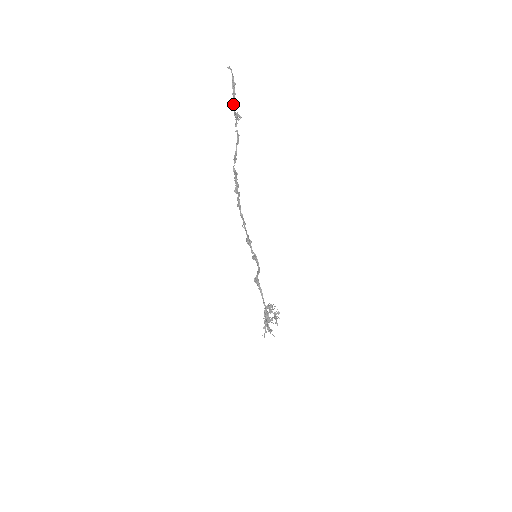
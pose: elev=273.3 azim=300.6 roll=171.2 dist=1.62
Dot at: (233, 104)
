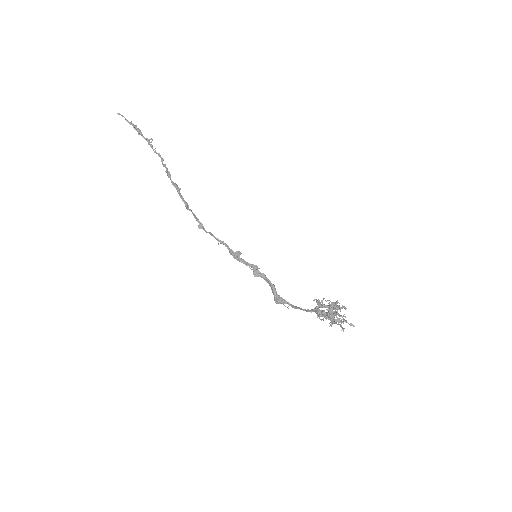
Dot at: (139, 133)
